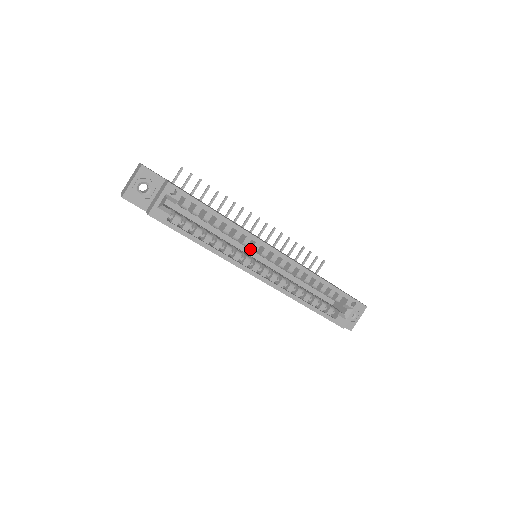
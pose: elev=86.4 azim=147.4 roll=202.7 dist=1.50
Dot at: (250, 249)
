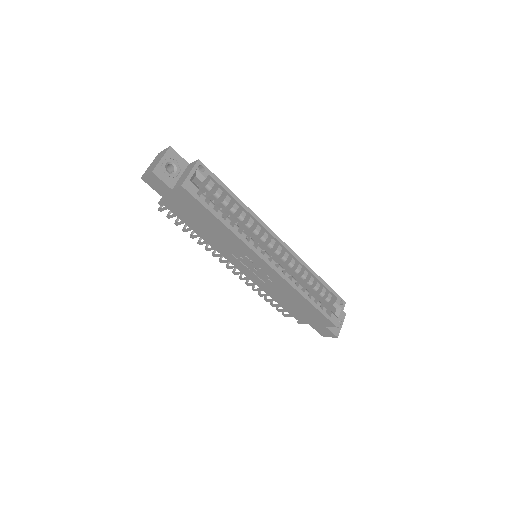
Dot at: (260, 238)
